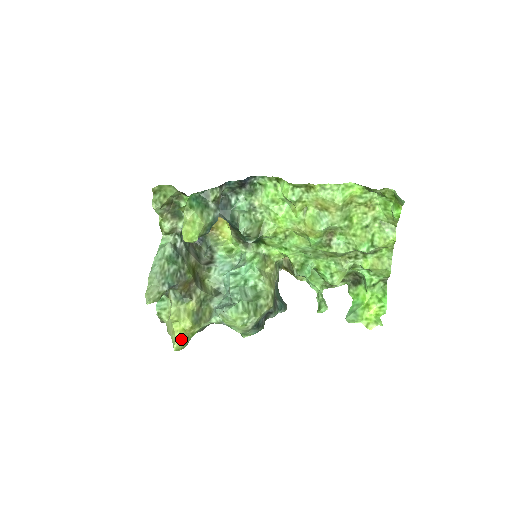
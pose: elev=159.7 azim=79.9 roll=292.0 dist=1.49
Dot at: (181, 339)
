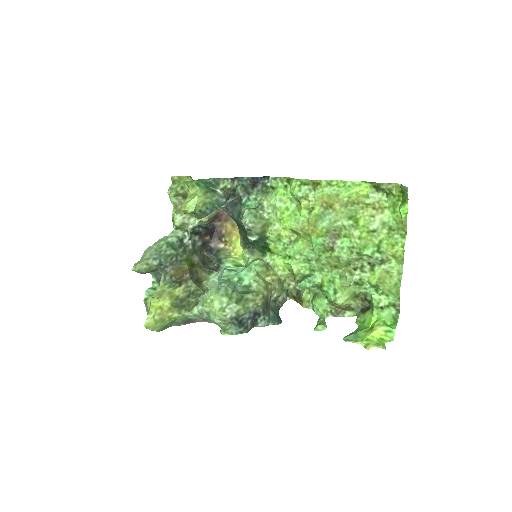
Dot at: (155, 317)
